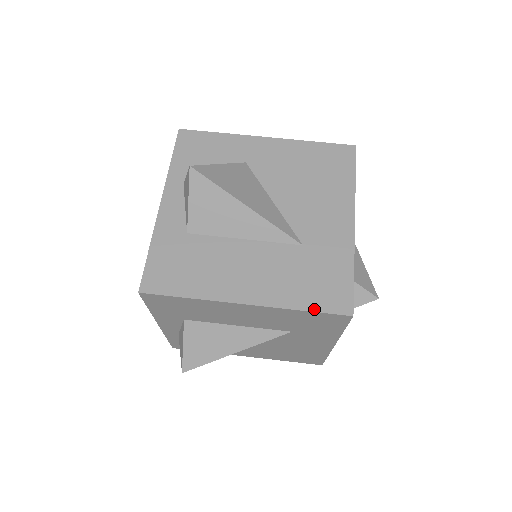
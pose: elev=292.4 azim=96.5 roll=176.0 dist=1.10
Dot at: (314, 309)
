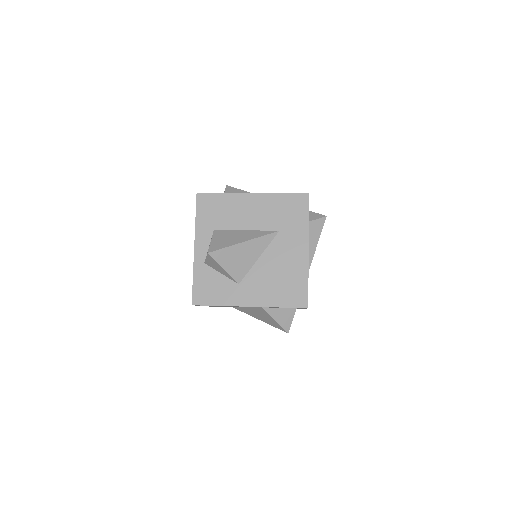
Dot at: (289, 193)
